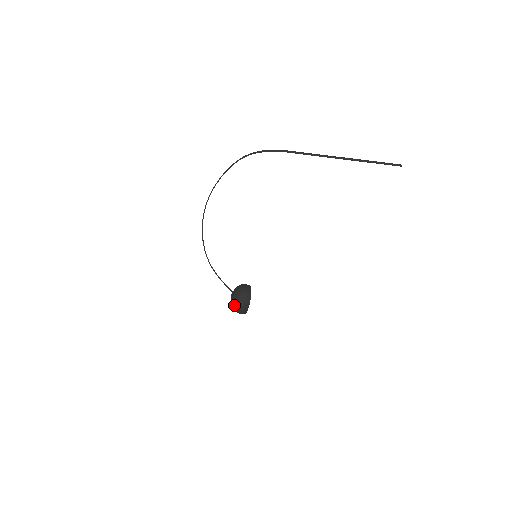
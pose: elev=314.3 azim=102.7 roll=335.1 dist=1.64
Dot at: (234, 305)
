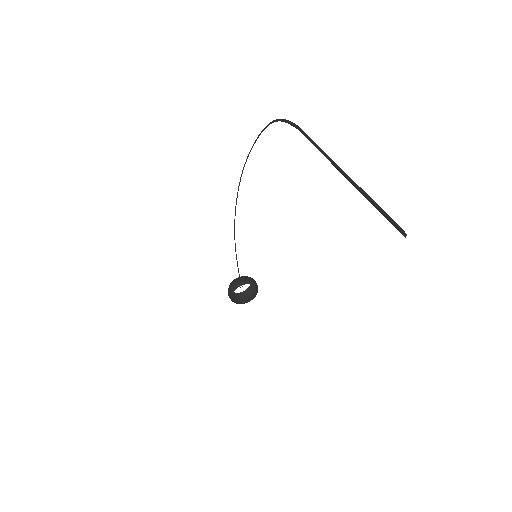
Dot at: occluded
